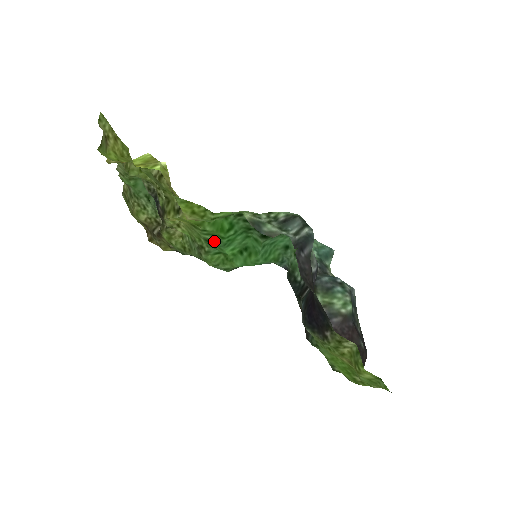
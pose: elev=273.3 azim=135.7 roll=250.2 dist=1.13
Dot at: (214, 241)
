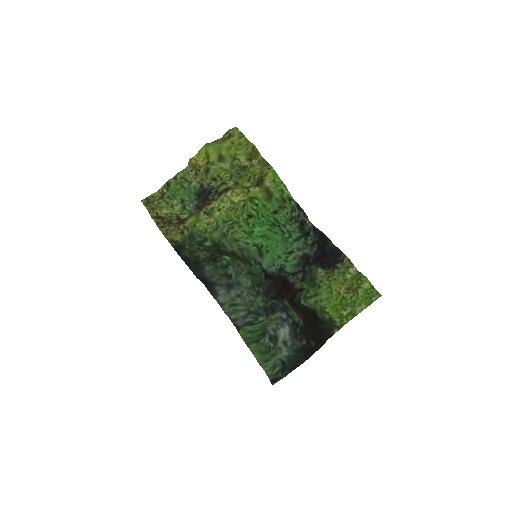
Dot at: (255, 217)
